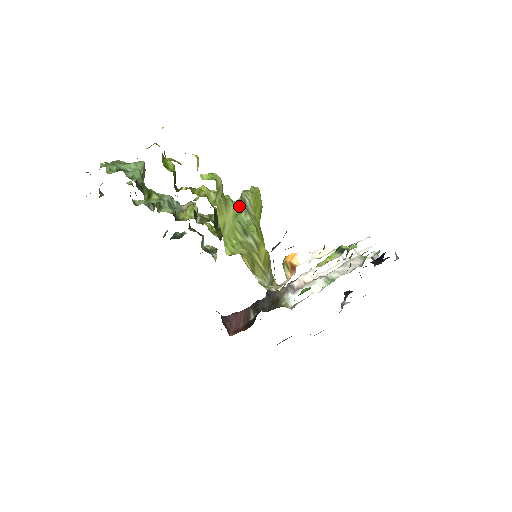
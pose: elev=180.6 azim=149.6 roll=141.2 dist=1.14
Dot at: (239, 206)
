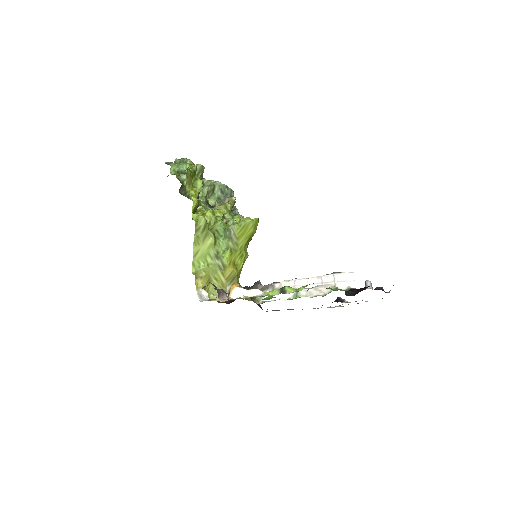
Dot at: (226, 233)
